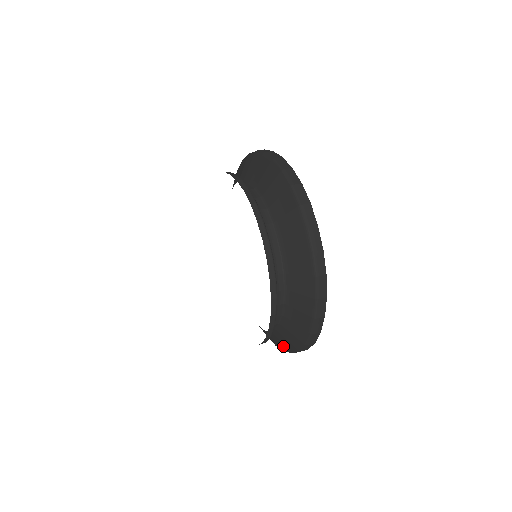
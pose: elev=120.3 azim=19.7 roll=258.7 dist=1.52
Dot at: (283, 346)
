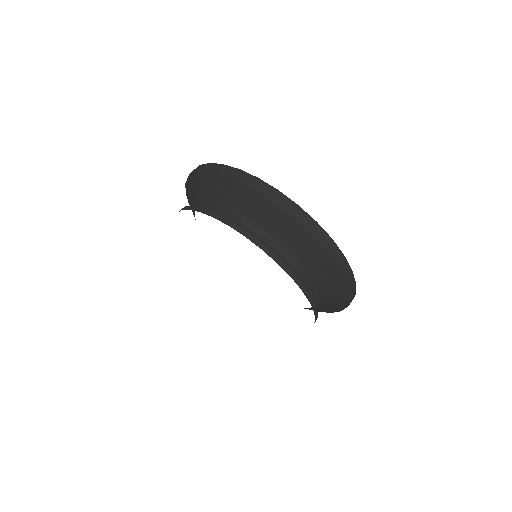
Dot at: (329, 311)
